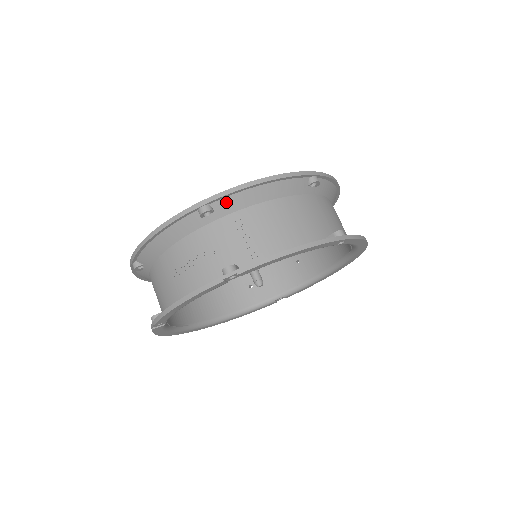
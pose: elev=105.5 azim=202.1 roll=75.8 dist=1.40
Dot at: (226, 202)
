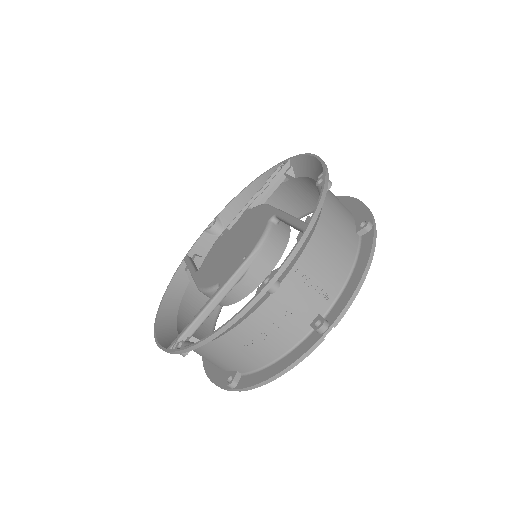
Dot at: occluded
